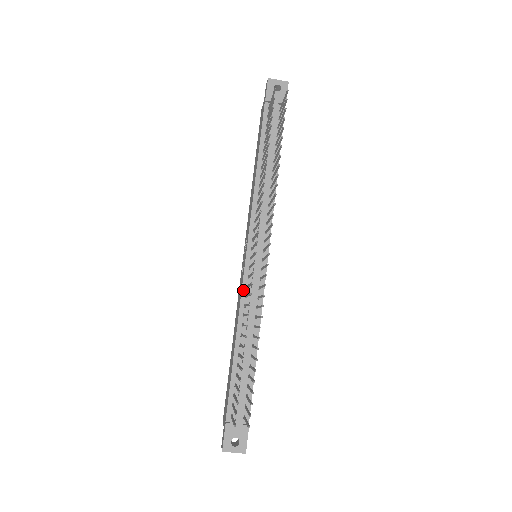
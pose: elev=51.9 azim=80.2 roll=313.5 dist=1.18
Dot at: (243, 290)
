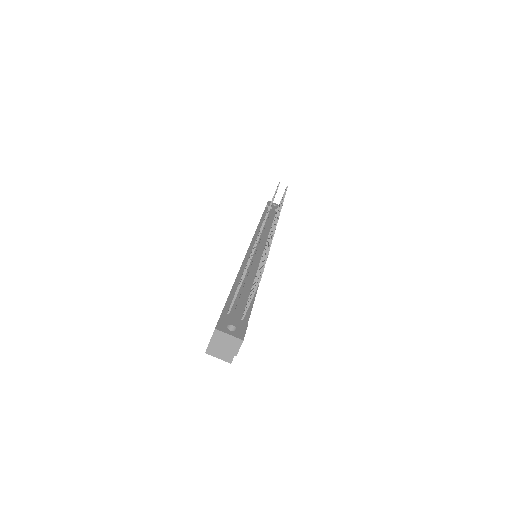
Dot at: (246, 257)
